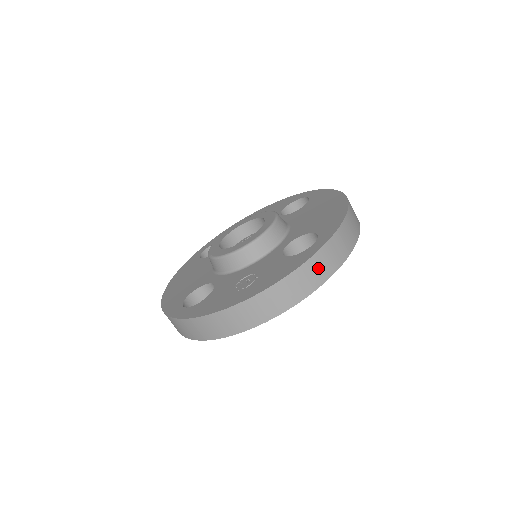
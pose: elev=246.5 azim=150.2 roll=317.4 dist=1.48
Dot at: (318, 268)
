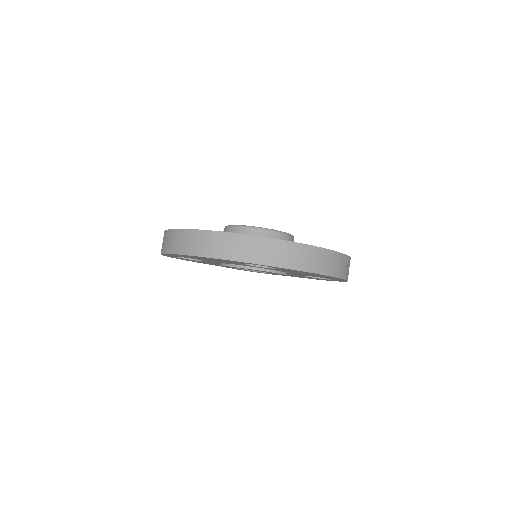
Dot at: occluded
